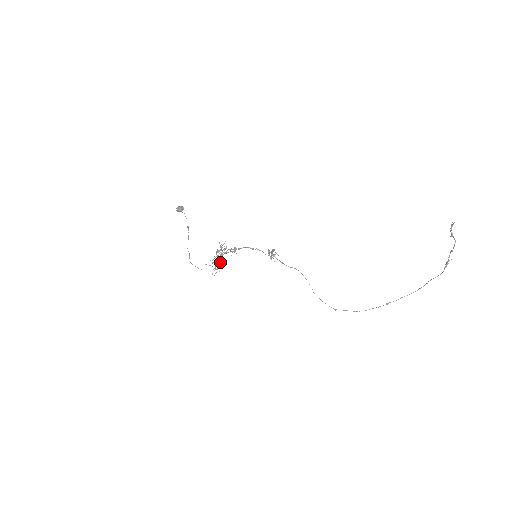
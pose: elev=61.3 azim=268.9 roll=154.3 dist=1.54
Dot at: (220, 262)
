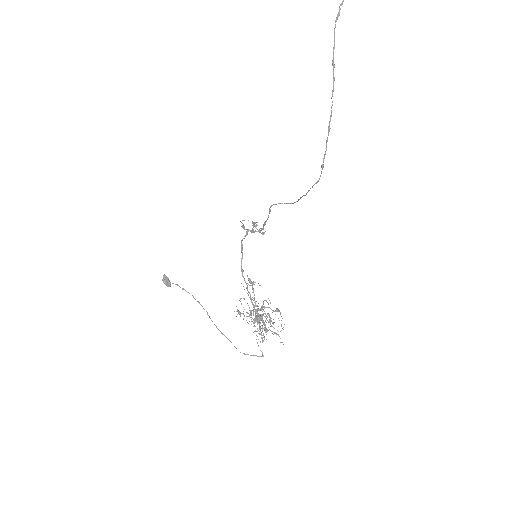
Dot at: (258, 317)
